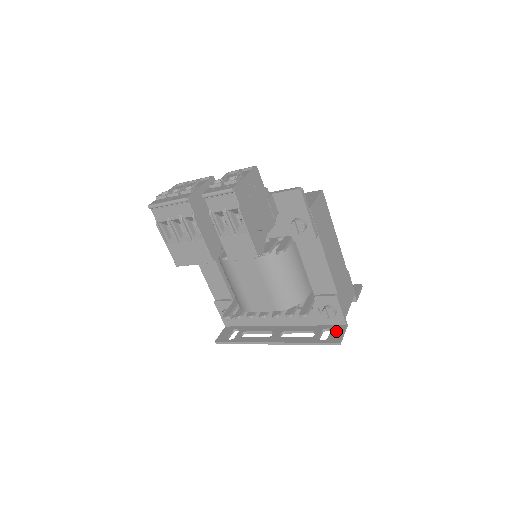
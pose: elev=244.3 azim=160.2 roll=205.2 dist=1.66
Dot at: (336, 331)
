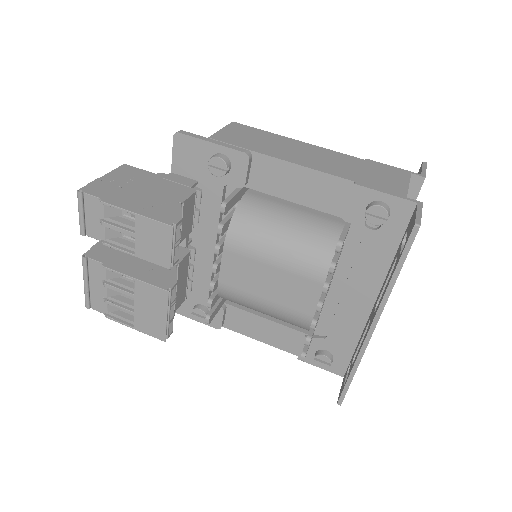
Dot at: (410, 222)
